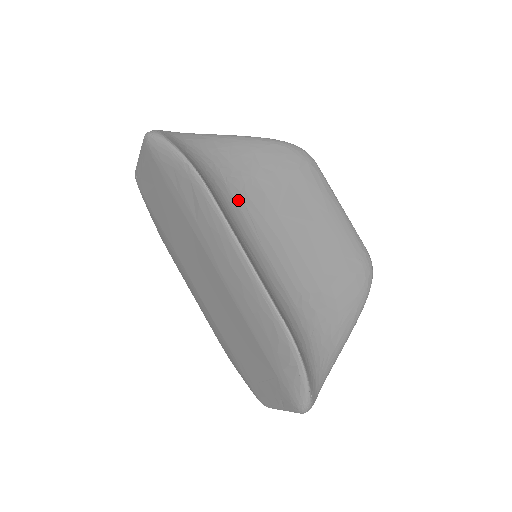
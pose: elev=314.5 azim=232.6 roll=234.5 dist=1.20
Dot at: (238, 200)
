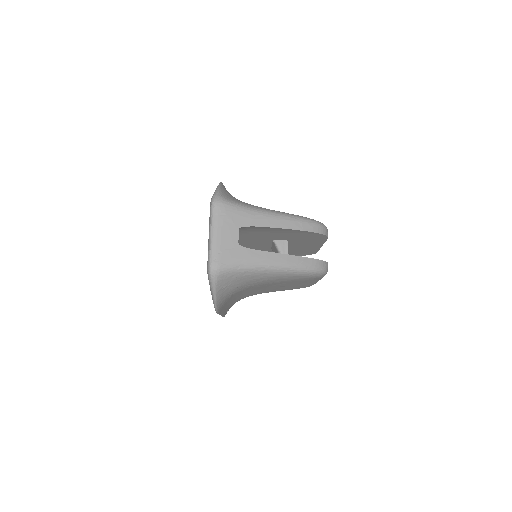
Dot at: occluded
